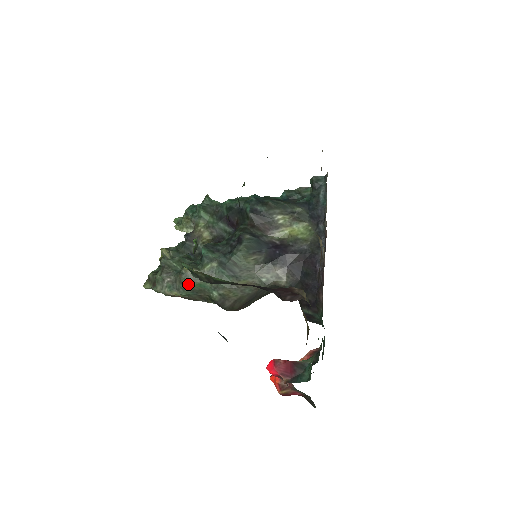
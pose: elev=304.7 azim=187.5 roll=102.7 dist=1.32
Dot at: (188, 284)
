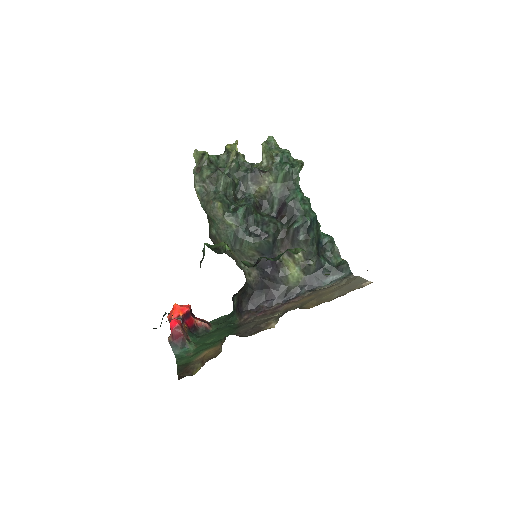
Dot at: (208, 212)
